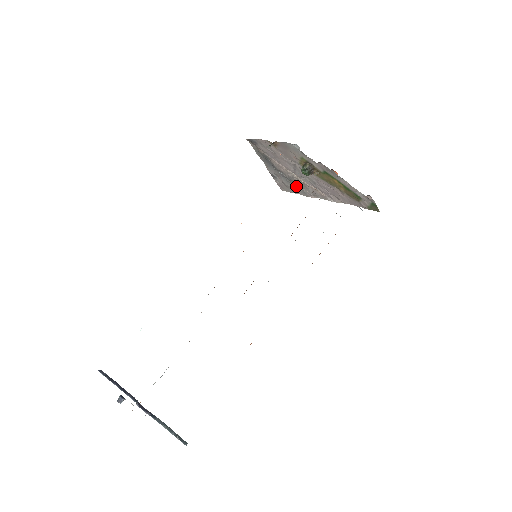
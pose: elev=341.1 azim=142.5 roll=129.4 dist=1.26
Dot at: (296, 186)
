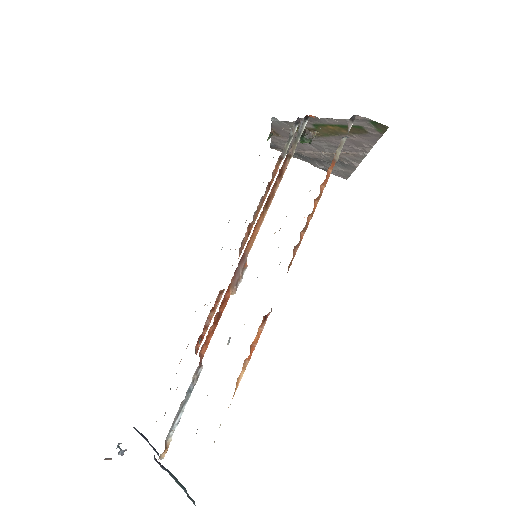
Dot at: (340, 164)
